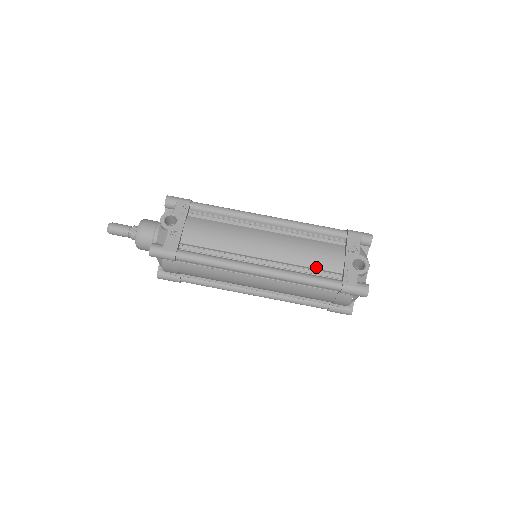
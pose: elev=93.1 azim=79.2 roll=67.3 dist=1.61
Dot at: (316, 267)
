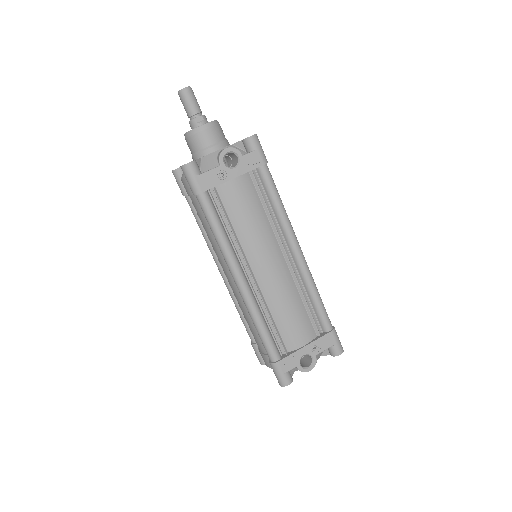
Dot at: (279, 327)
